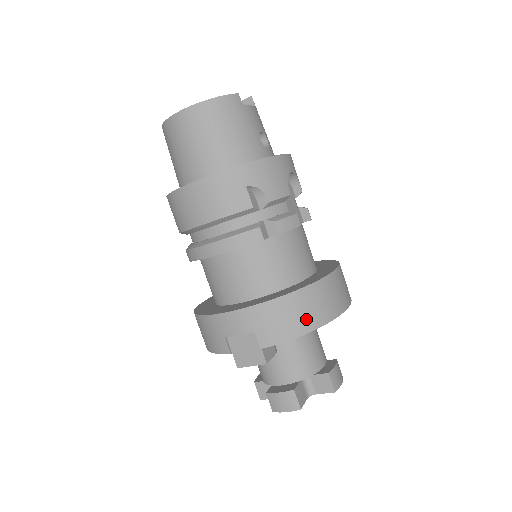
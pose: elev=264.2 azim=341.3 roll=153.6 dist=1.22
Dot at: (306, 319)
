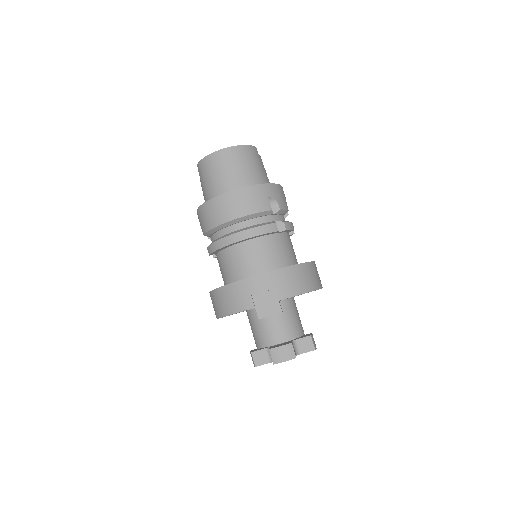
Dot at: (307, 283)
